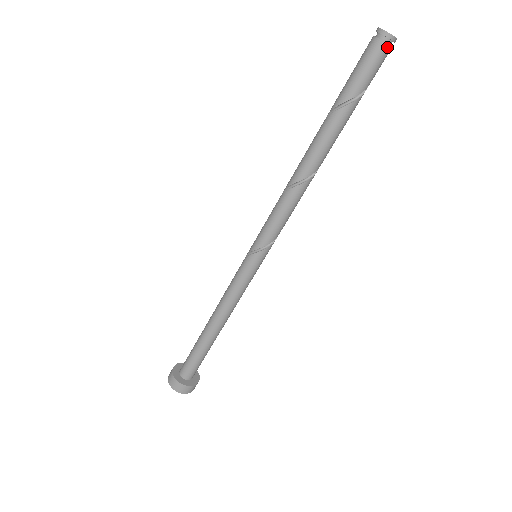
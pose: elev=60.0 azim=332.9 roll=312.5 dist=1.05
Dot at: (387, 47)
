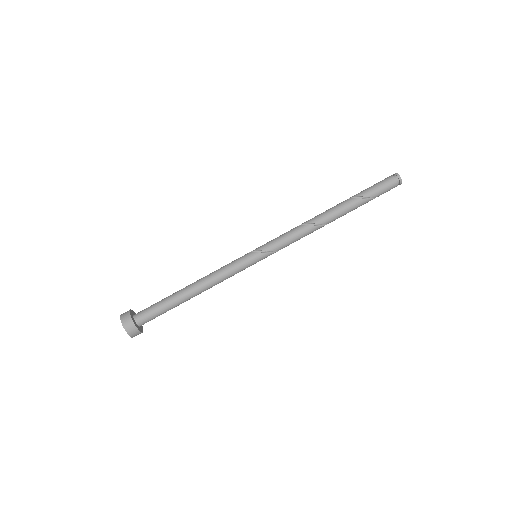
Dot at: (396, 184)
